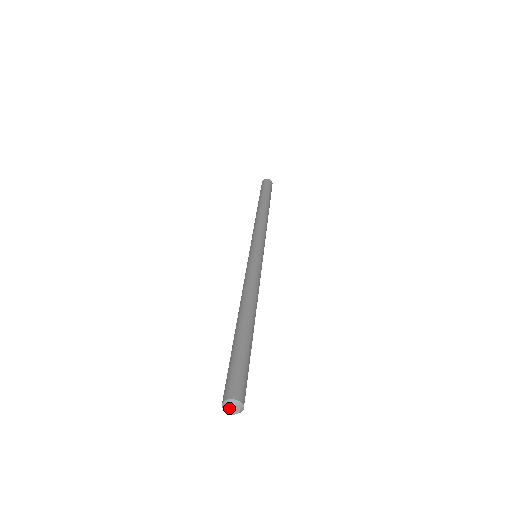
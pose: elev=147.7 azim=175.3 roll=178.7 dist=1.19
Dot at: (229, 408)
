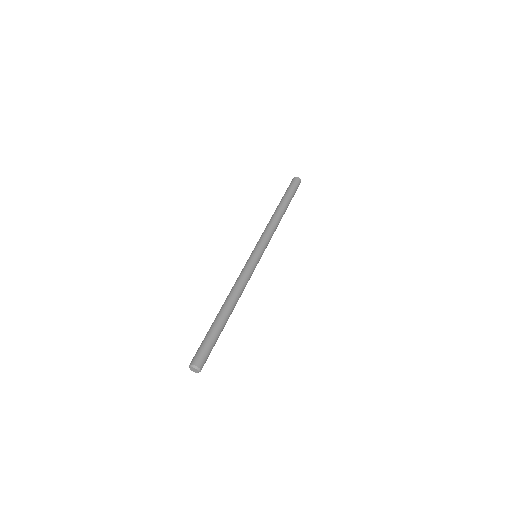
Dot at: (192, 369)
